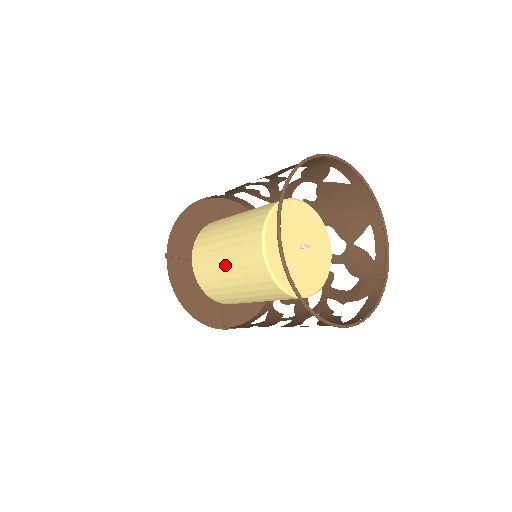
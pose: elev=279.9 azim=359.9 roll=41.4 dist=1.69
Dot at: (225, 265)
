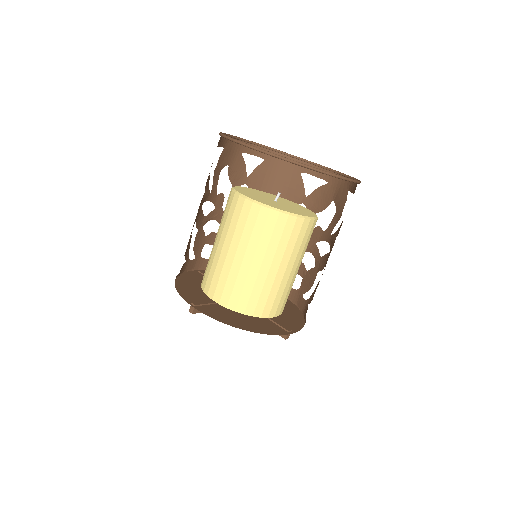
Dot at: (240, 257)
